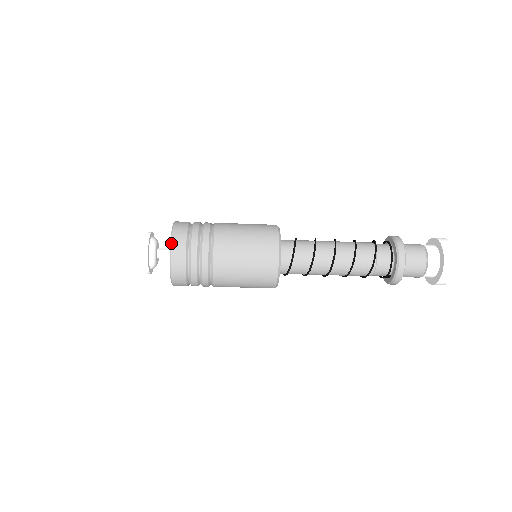
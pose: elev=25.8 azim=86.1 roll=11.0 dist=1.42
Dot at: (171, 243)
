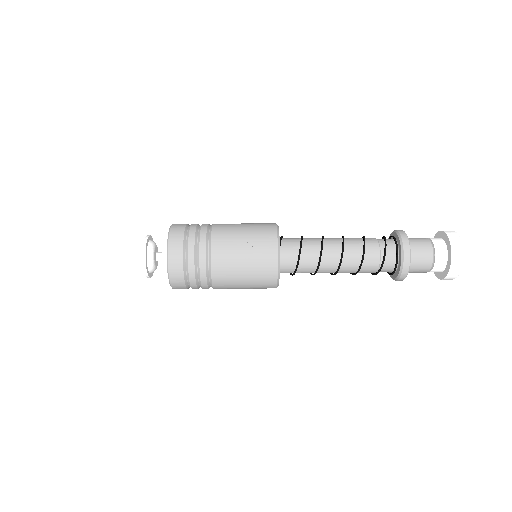
Dot at: occluded
